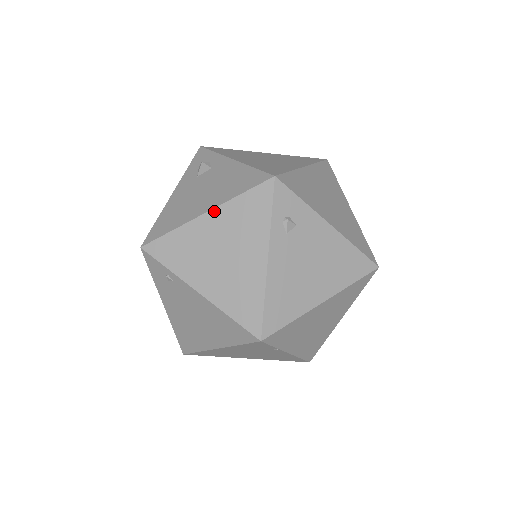
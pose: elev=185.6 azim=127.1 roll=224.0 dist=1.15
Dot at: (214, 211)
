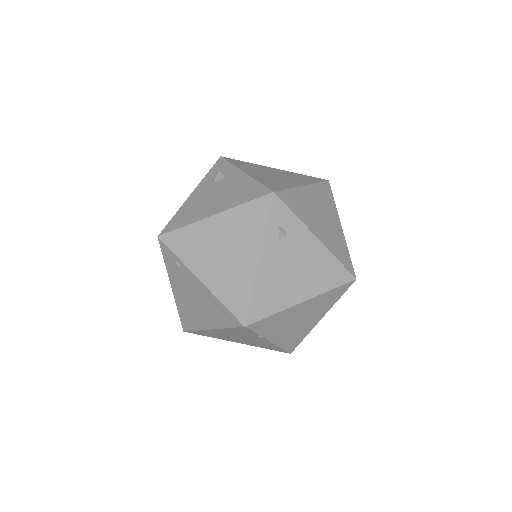
Dot at: (221, 214)
